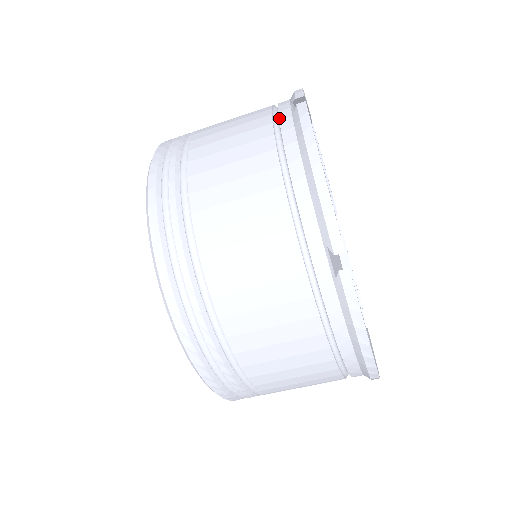
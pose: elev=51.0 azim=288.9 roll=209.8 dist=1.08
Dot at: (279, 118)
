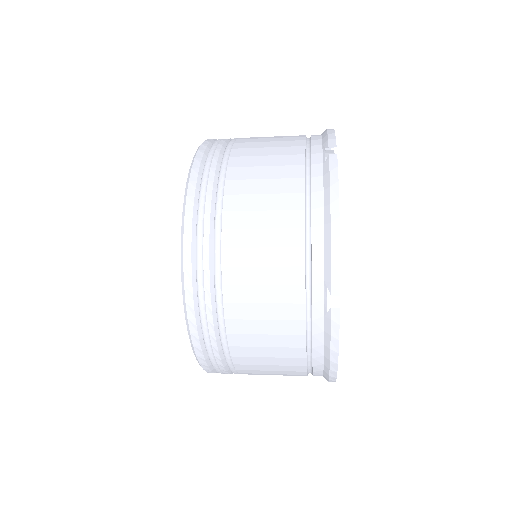
Dot at: (311, 162)
